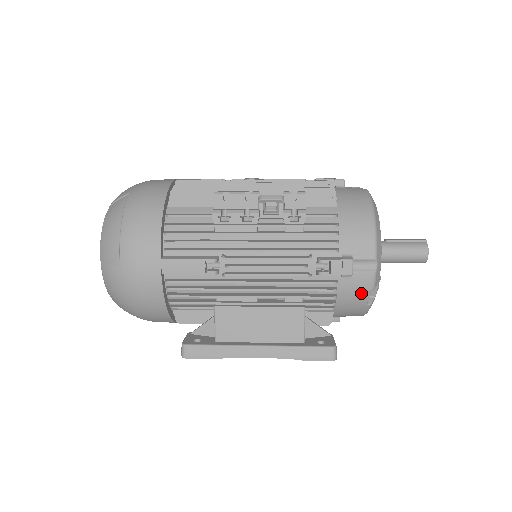
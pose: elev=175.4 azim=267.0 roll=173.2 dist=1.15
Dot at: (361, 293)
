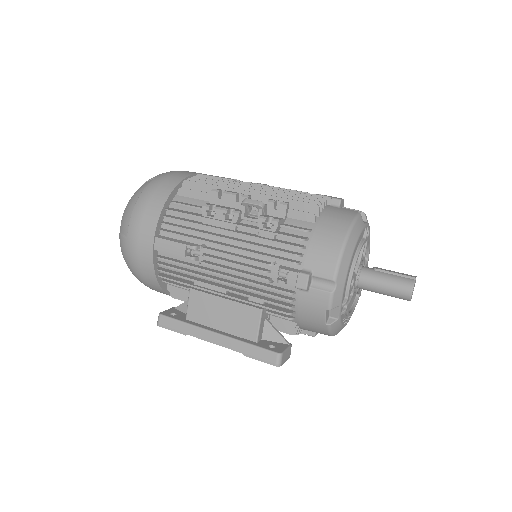
Dot at: (318, 310)
